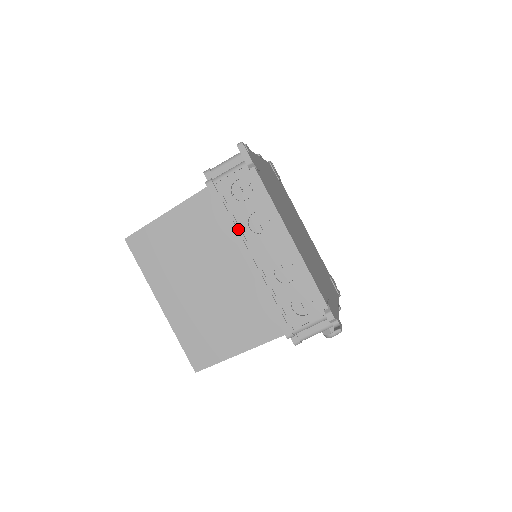
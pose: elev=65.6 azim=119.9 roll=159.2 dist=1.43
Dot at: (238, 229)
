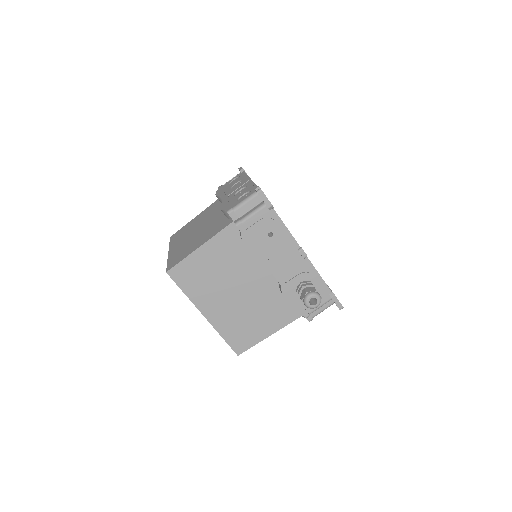
Dot at: occluded
